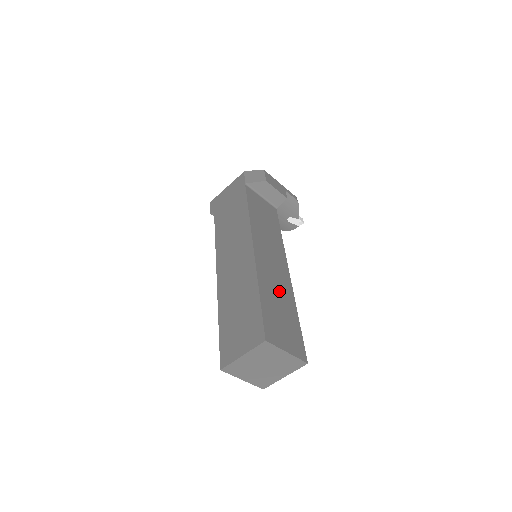
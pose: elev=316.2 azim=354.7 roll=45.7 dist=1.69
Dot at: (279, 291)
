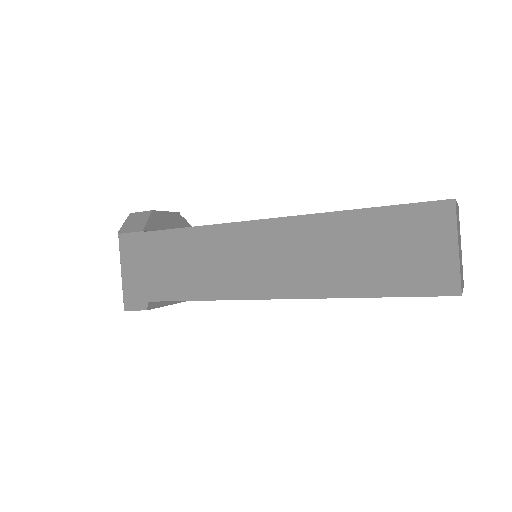
Dot at: occluded
